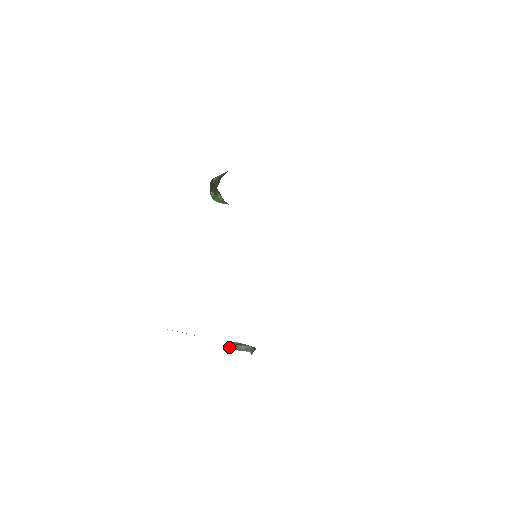
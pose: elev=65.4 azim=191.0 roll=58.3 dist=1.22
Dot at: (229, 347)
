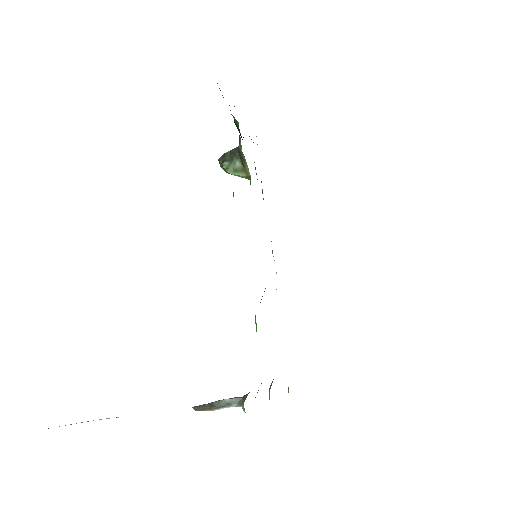
Dot at: (199, 409)
